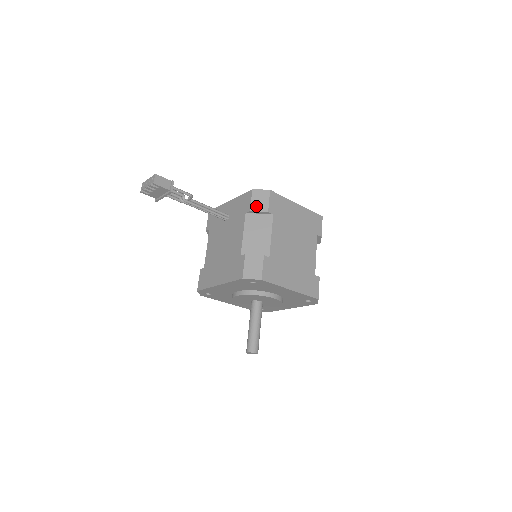
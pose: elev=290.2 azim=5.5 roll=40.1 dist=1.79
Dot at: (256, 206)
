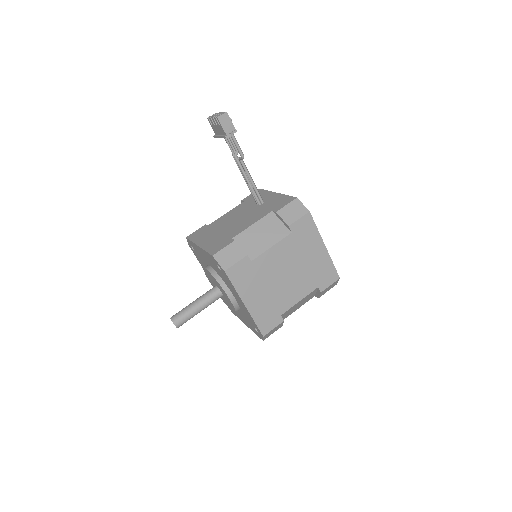
Dot at: (285, 213)
